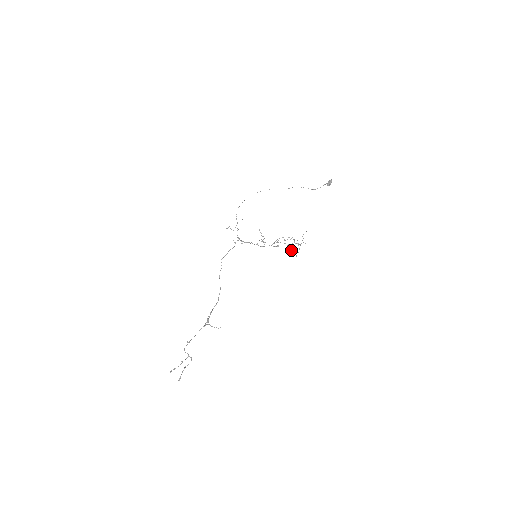
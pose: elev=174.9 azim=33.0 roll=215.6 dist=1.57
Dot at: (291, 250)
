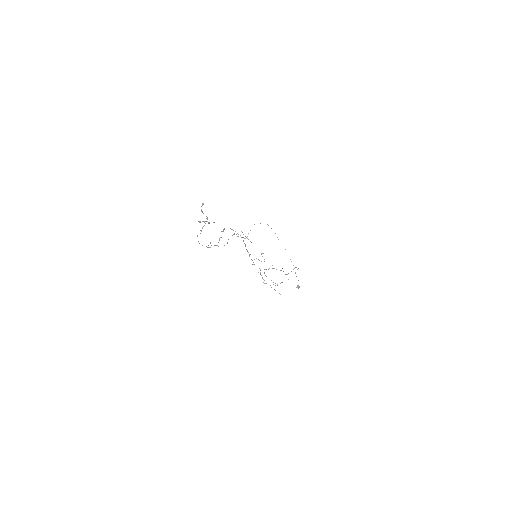
Dot at: (273, 284)
